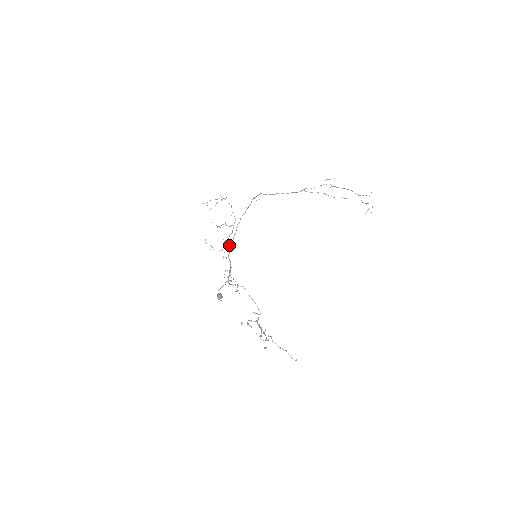
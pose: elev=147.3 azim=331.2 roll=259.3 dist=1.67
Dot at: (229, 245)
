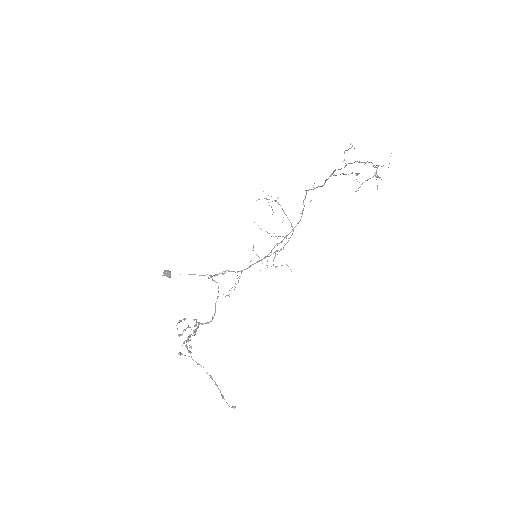
Dot at: occluded
